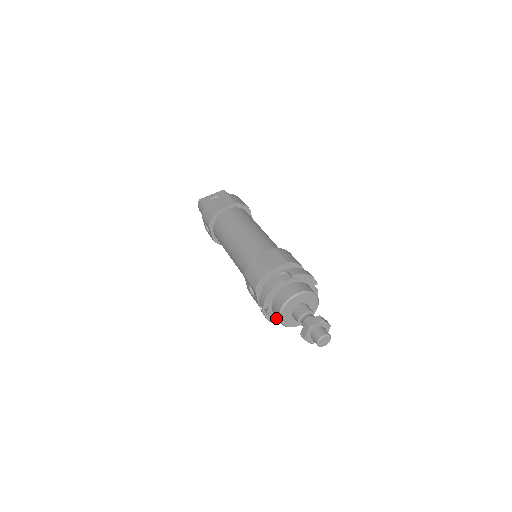
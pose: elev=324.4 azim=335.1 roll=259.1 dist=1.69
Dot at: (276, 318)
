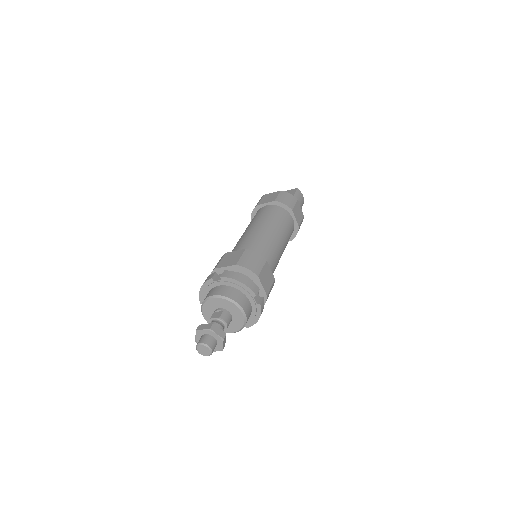
Dot at: occluded
